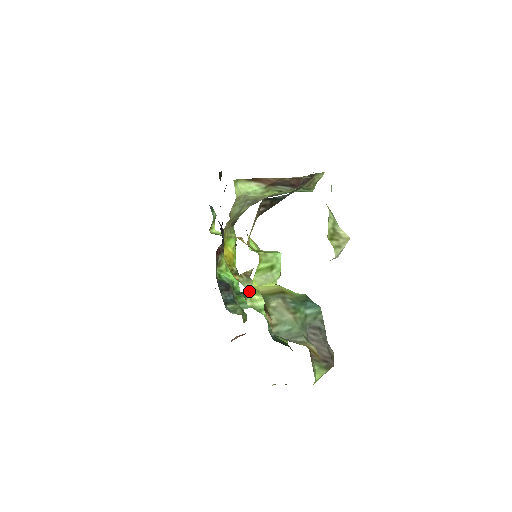
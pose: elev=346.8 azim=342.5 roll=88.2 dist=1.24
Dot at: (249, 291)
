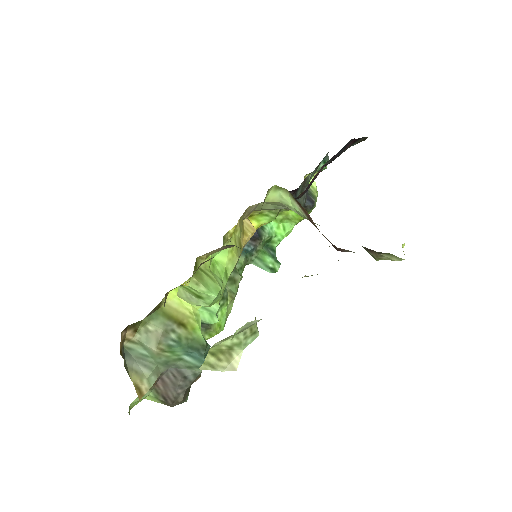
Dot at: occluded
